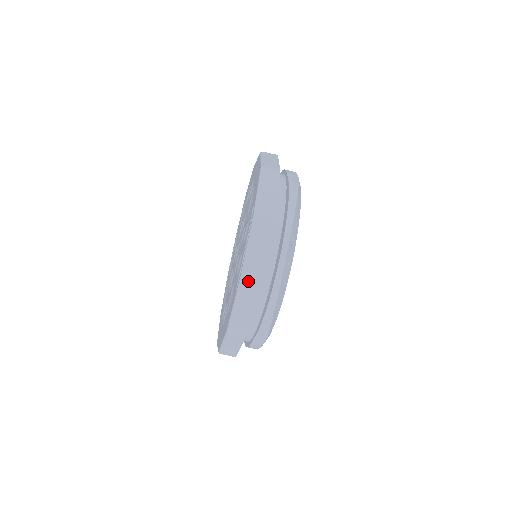
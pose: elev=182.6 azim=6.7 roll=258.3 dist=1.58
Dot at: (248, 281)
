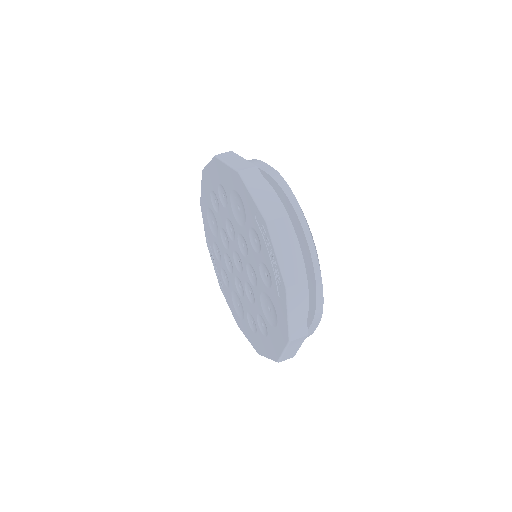
Dot at: (294, 287)
